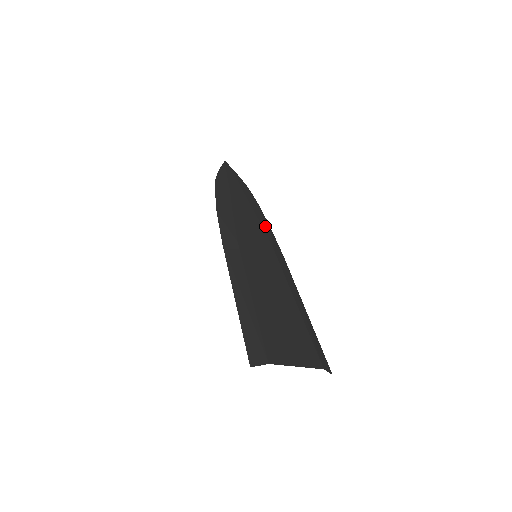
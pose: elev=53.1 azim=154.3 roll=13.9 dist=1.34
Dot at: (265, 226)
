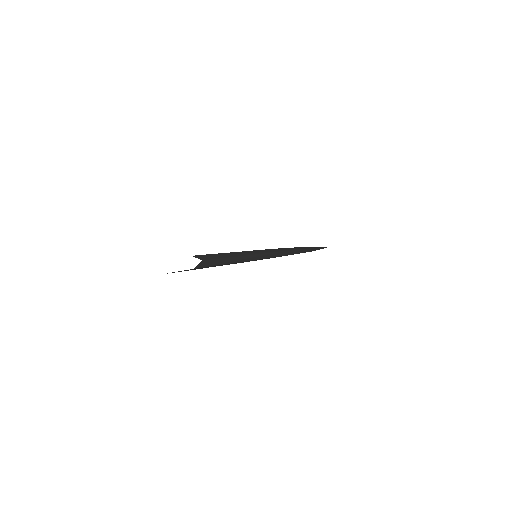
Dot at: (294, 248)
